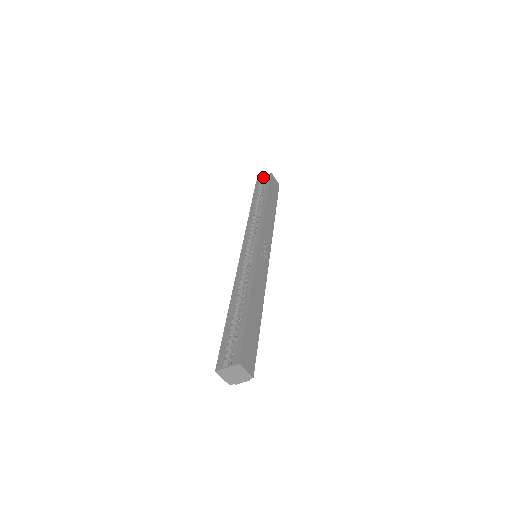
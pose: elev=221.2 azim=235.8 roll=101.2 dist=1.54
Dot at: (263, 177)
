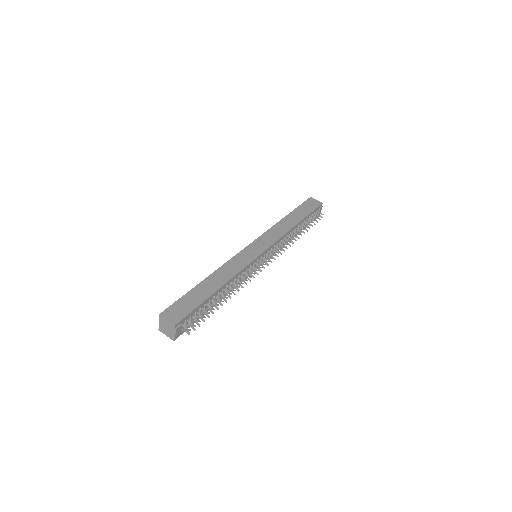
Dot at: occluded
